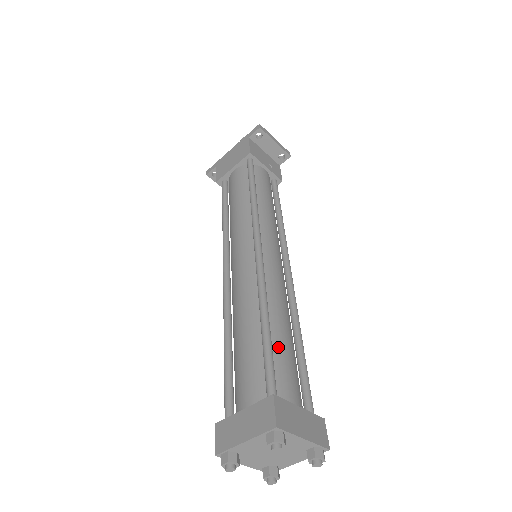
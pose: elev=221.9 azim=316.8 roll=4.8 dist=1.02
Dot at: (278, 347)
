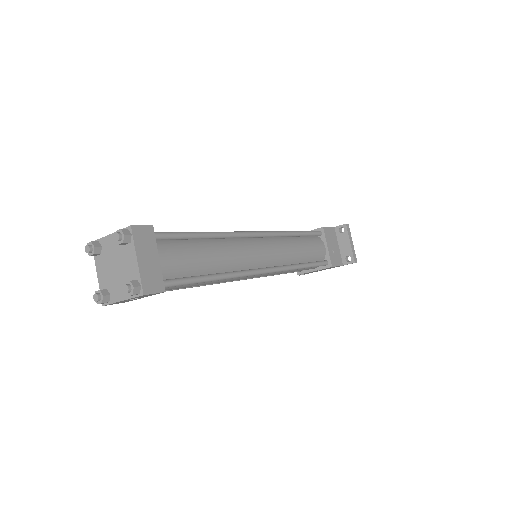
Dot at: (193, 246)
